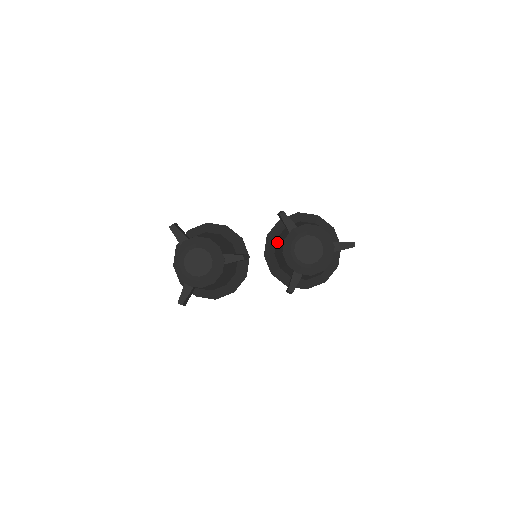
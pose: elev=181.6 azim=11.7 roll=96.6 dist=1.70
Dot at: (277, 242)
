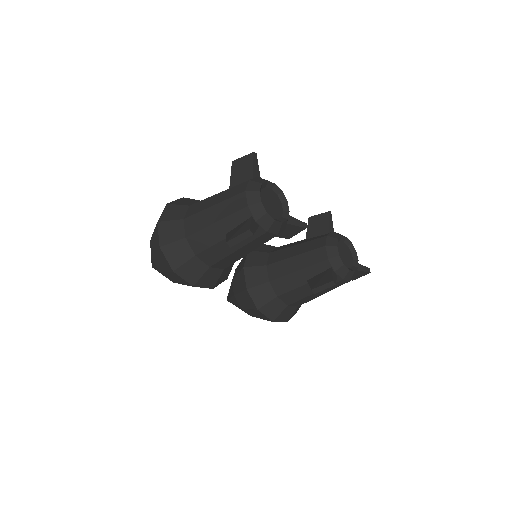
Dot at: (280, 252)
